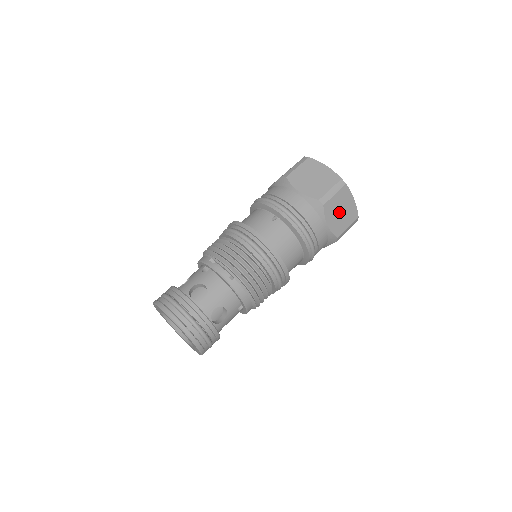
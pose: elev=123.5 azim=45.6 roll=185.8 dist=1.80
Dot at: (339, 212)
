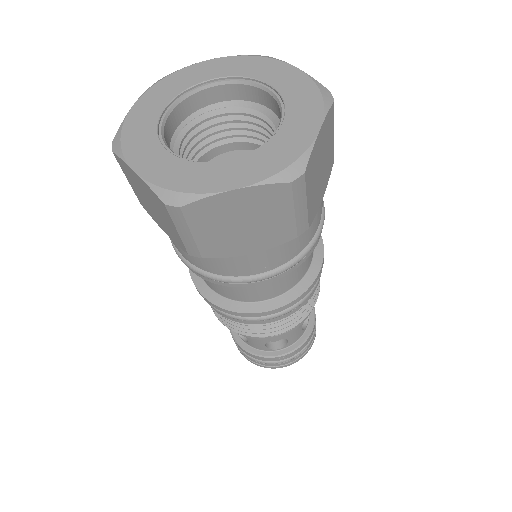
Dot at: (320, 173)
